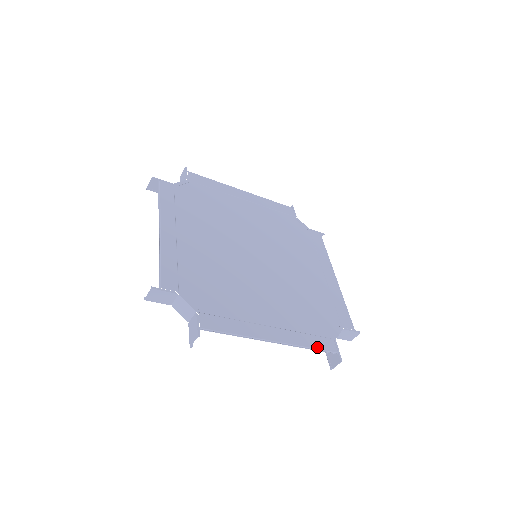
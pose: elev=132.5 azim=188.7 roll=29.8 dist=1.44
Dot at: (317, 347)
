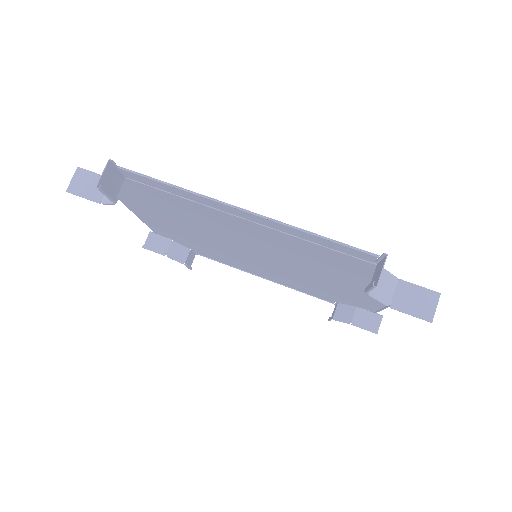
Dot at: (331, 241)
